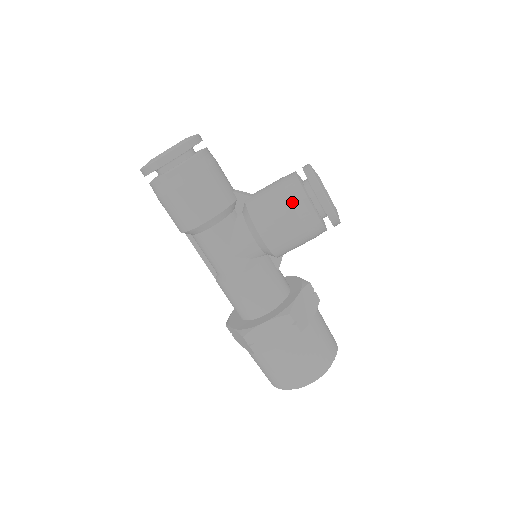
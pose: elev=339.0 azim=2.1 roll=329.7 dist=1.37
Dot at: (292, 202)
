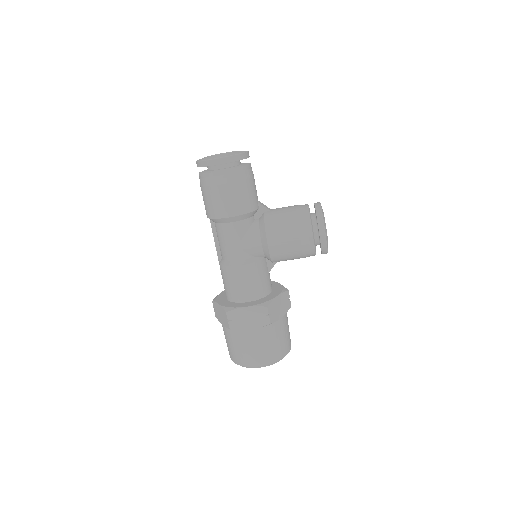
Dot at: (299, 225)
